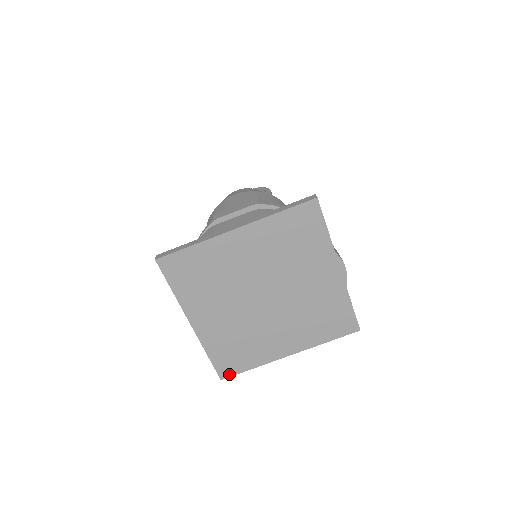
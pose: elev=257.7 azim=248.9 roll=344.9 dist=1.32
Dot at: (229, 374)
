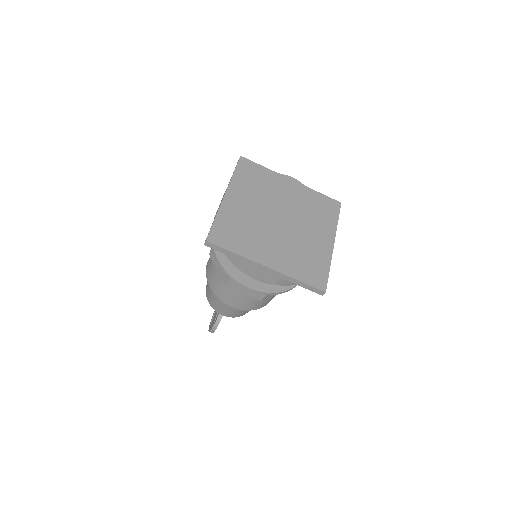
Dot at: (324, 284)
